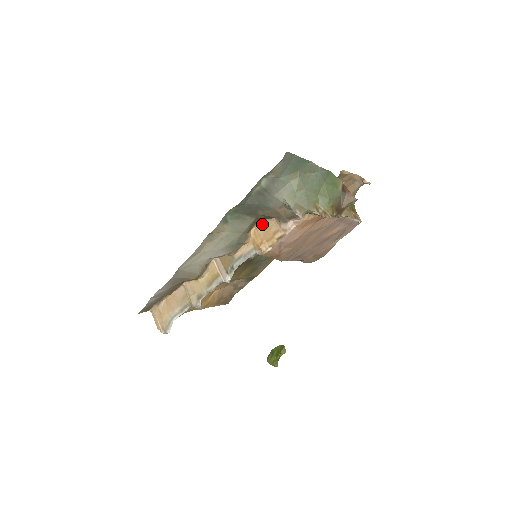
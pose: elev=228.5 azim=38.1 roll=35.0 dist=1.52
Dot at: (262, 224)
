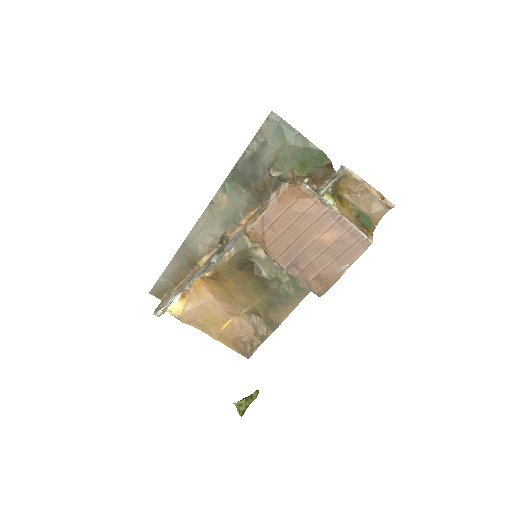
Dot at: (260, 208)
